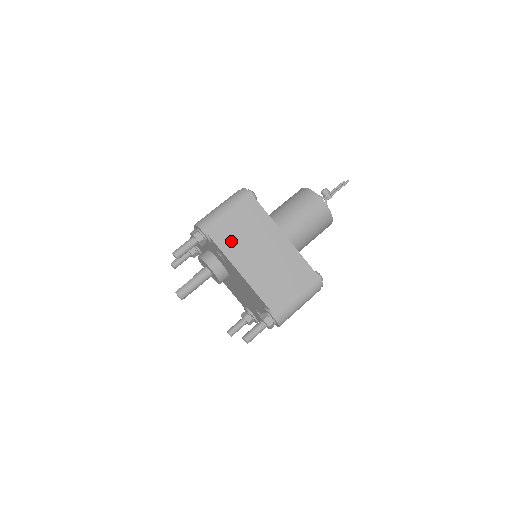
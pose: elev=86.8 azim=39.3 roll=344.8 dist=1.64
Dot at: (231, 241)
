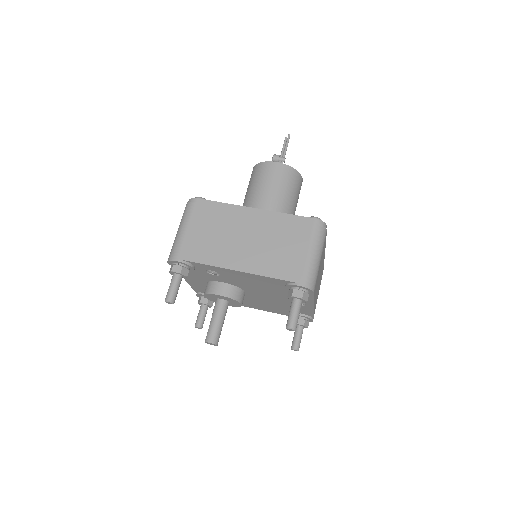
Dot at: (207, 250)
